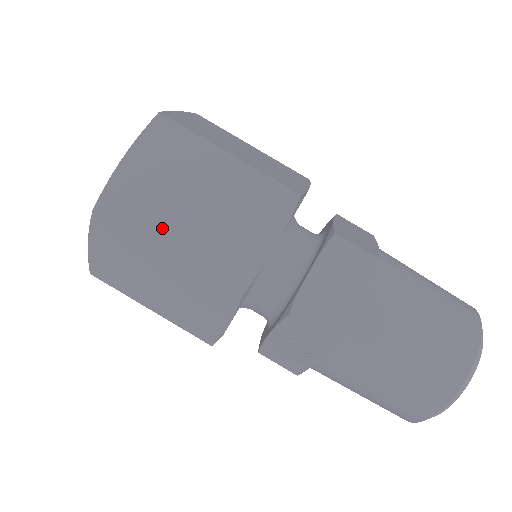
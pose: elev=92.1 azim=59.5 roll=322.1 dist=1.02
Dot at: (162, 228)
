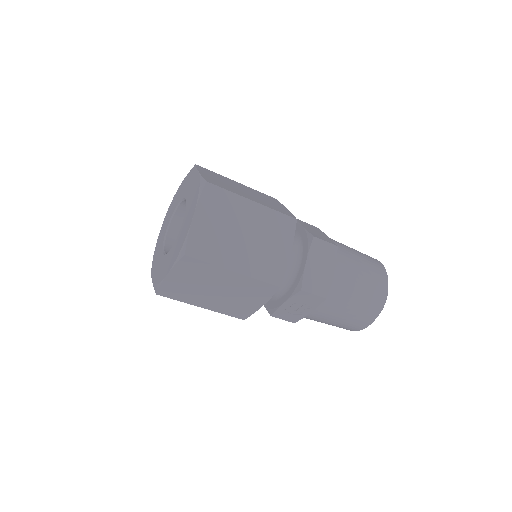
Dot at: (228, 257)
